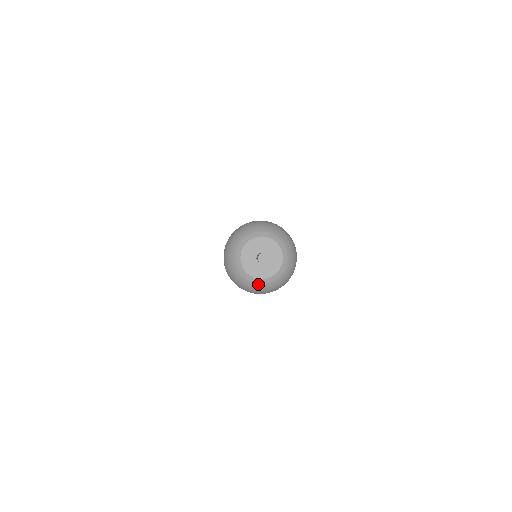
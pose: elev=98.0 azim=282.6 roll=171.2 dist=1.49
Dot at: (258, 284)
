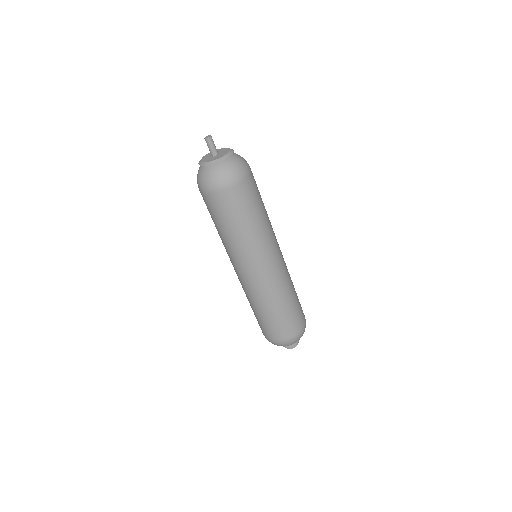
Dot at: (216, 169)
